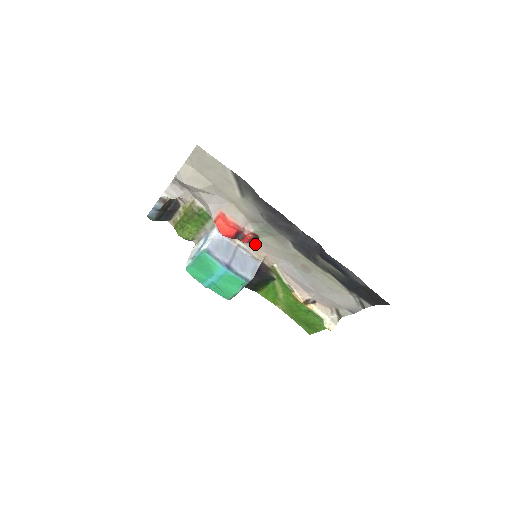
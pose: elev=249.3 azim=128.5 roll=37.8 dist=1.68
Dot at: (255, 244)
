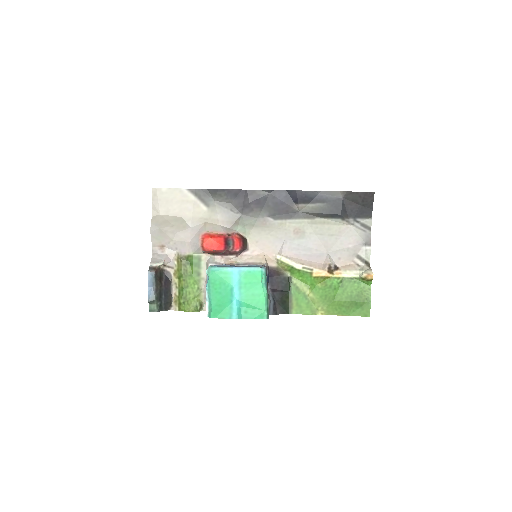
Dot at: (248, 251)
